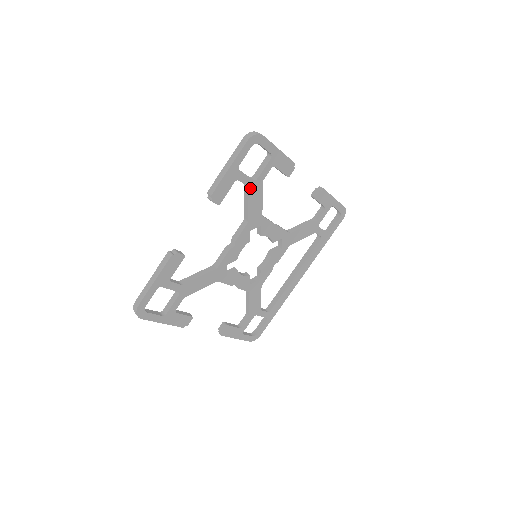
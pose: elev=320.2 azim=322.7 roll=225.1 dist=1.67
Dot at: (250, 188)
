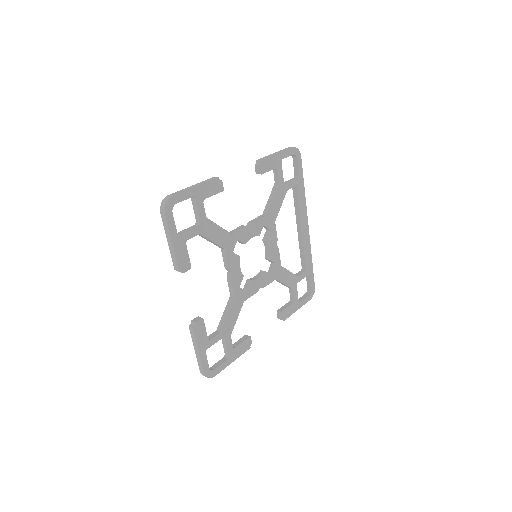
Dot at: (202, 233)
